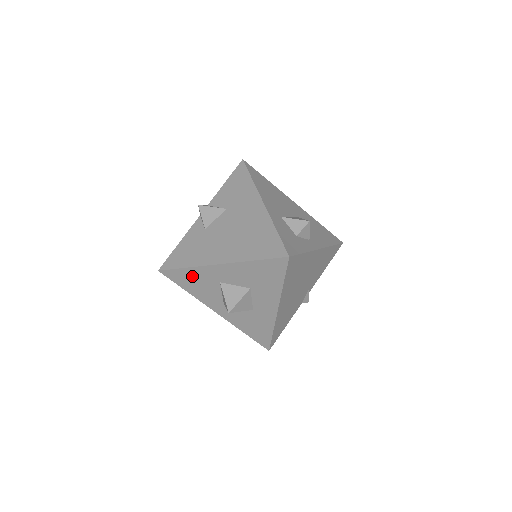
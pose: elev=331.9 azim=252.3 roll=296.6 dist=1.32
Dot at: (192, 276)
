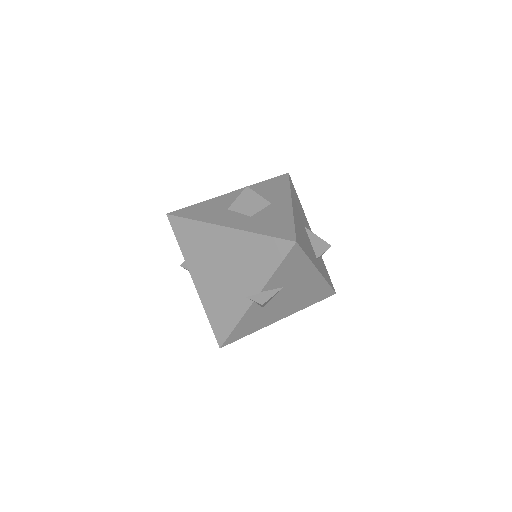
Dot at: occluded
